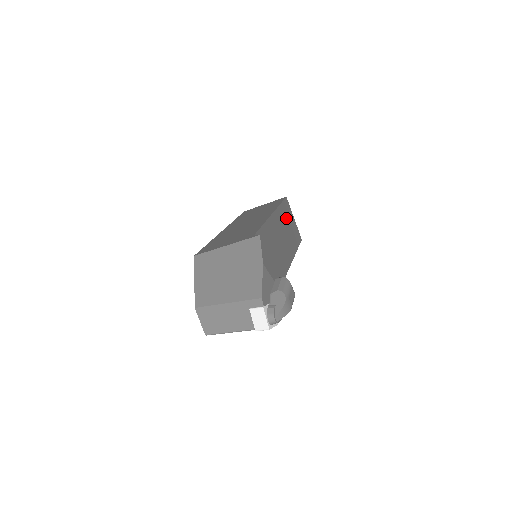
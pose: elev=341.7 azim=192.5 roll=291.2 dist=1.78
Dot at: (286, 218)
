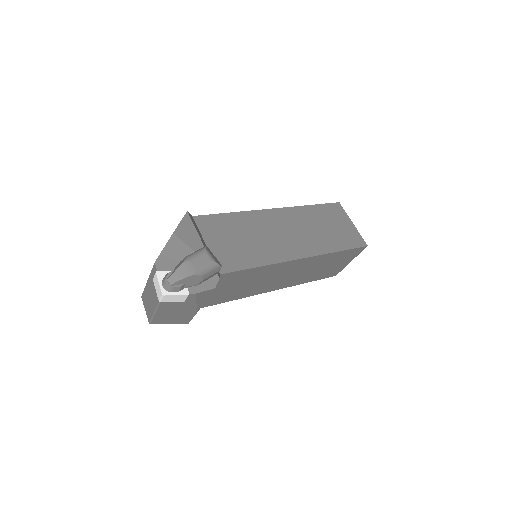
Dot at: (321, 219)
